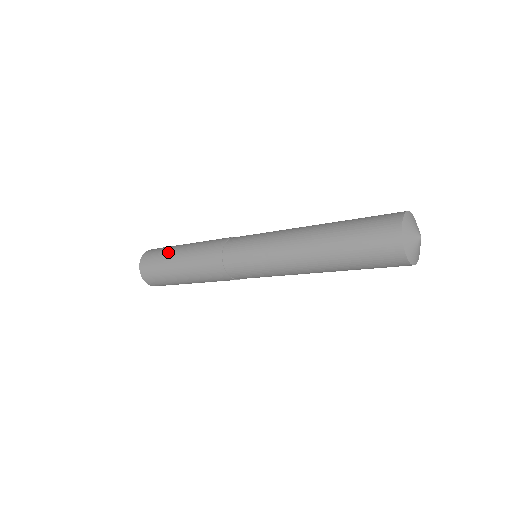
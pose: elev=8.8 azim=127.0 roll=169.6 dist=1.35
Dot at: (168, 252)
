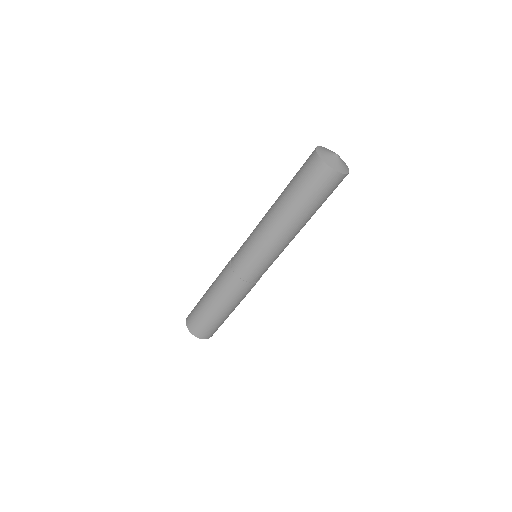
Dot at: (200, 306)
